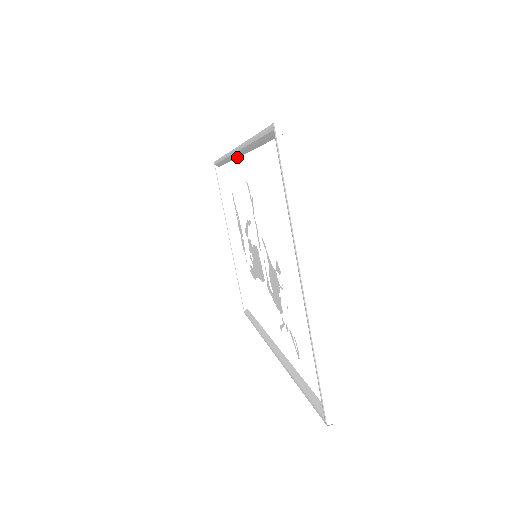
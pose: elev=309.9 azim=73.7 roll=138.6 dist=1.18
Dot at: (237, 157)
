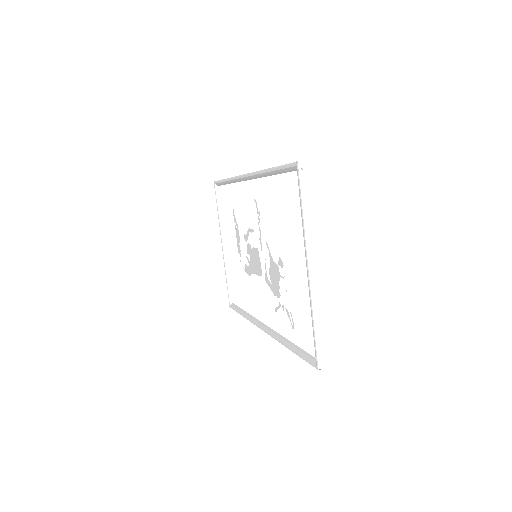
Dot at: (246, 180)
